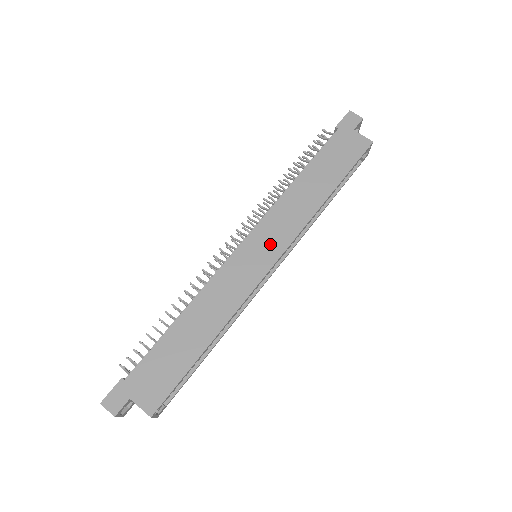
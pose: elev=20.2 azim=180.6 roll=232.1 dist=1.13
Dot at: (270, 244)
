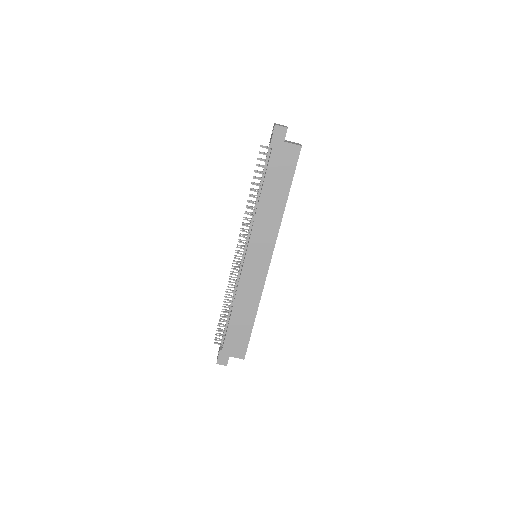
Dot at: (262, 251)
